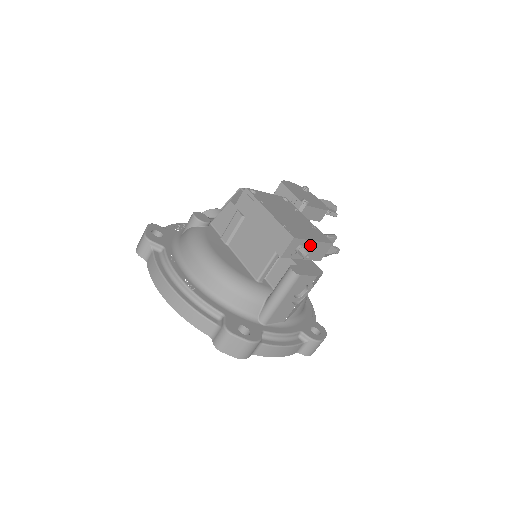
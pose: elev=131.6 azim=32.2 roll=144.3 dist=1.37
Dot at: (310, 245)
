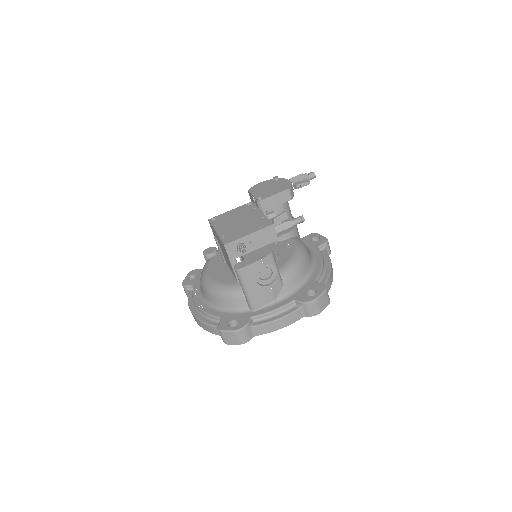
Dot at: (249, 239)
